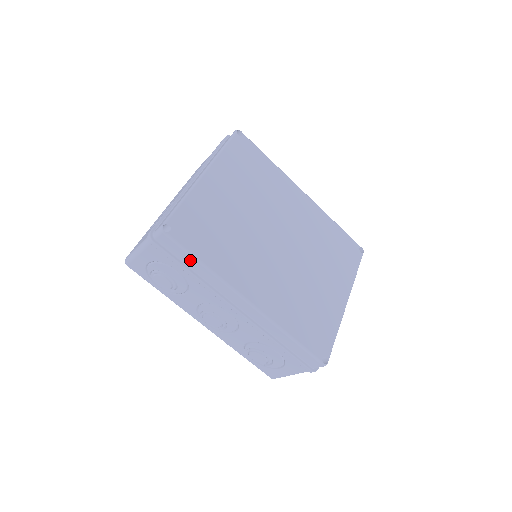
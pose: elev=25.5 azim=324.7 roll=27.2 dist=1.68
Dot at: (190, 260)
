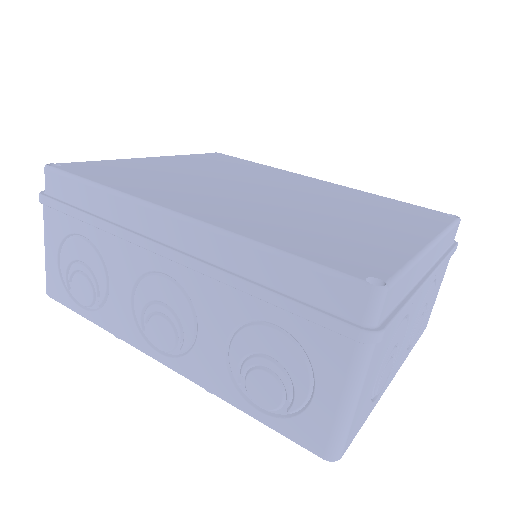
Dot at: (83, 192)
